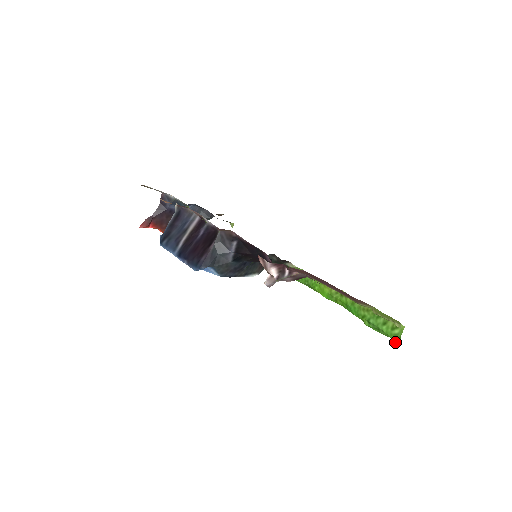
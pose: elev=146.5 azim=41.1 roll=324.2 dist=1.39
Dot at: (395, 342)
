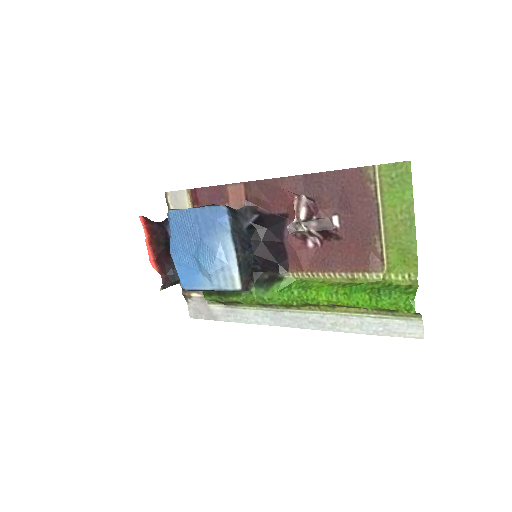
Dot at: (410, 300)
